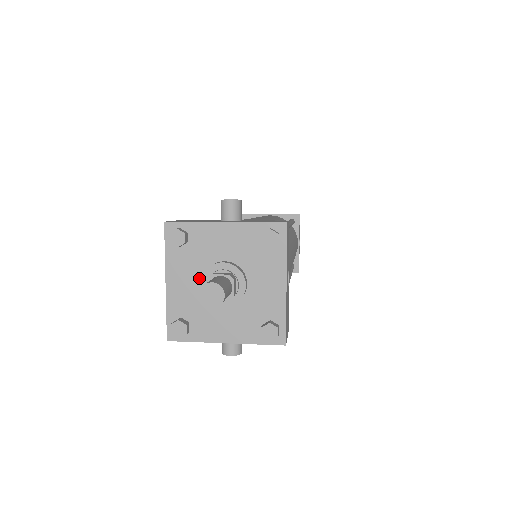
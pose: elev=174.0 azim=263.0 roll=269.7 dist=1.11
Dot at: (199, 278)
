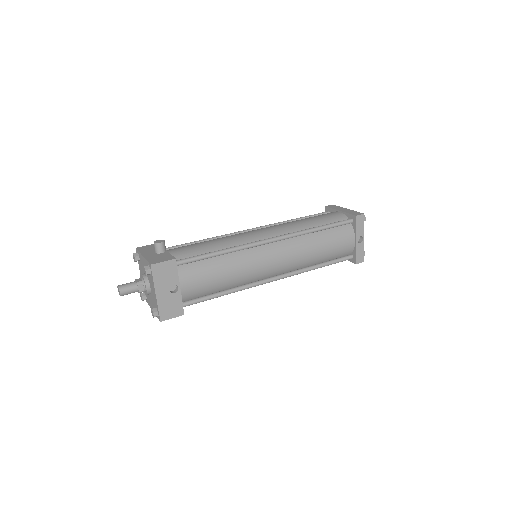
Dot at: occluded
